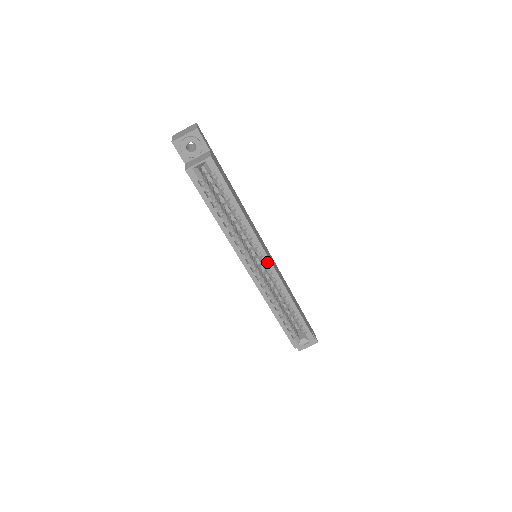
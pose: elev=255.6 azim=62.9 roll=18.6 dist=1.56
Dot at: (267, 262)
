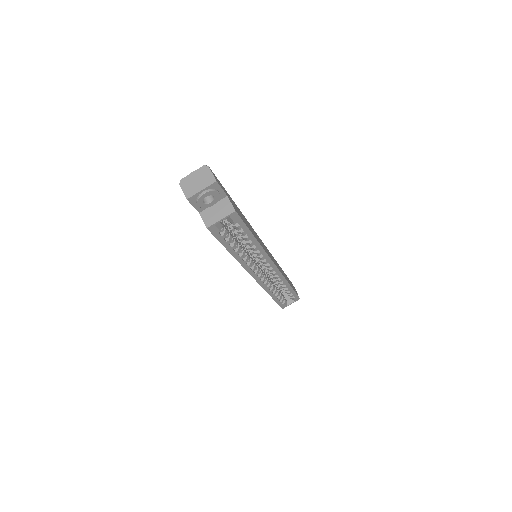
Dot at: (273, 267)
